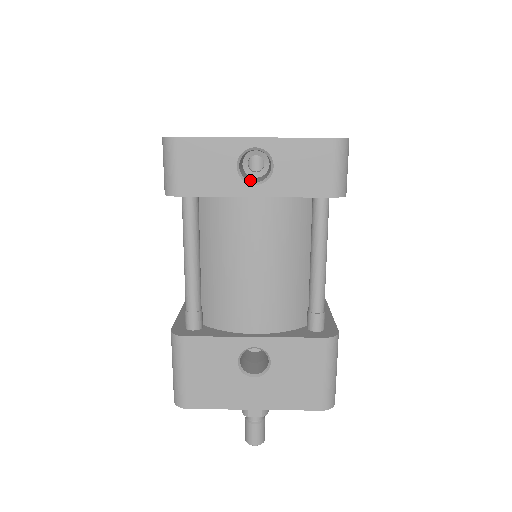
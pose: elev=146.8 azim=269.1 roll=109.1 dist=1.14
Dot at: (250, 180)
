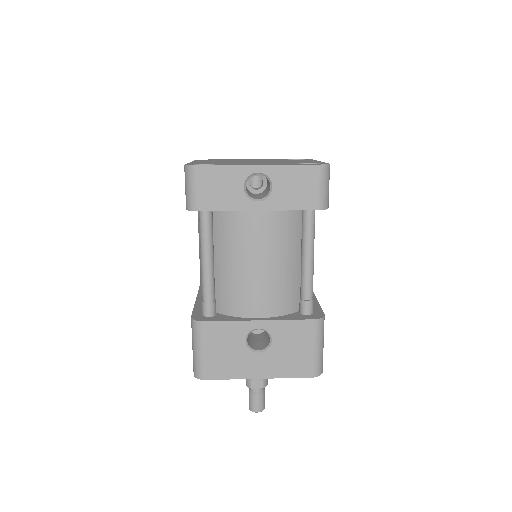
Dot at: (254, 197)
